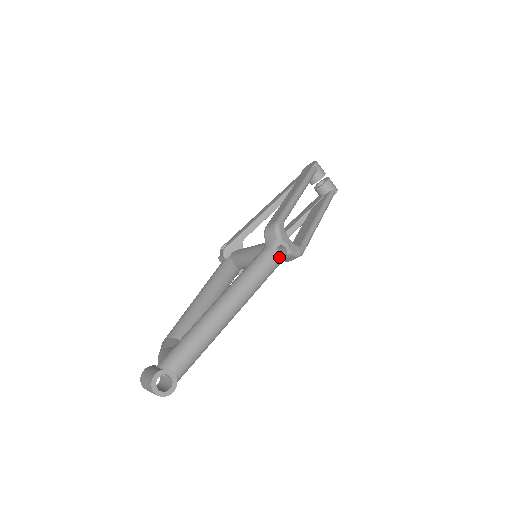
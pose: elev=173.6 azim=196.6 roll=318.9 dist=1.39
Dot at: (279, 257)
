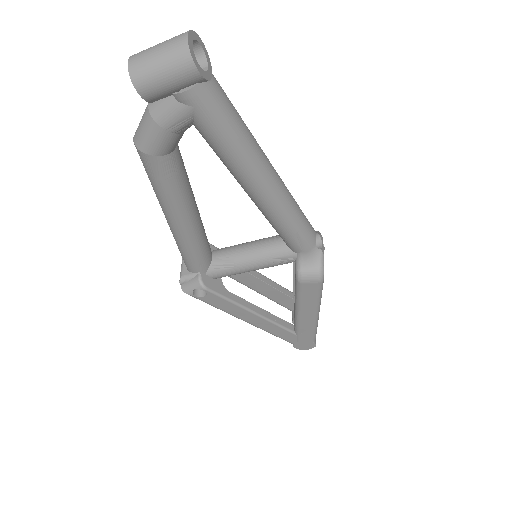
Dot at: occluded
